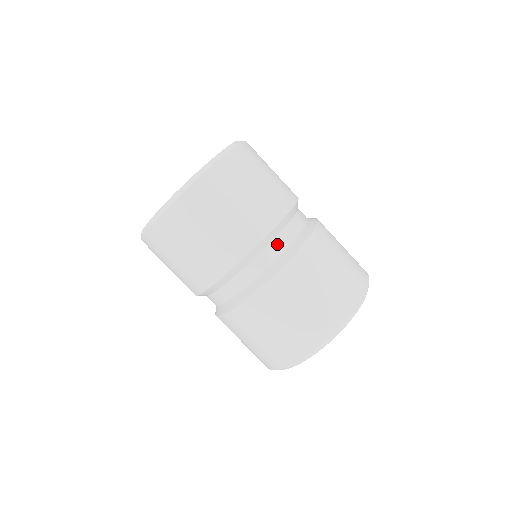
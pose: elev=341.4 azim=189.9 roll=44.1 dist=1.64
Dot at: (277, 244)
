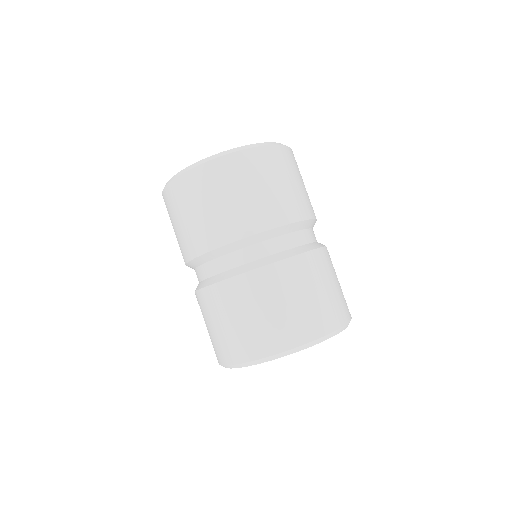
Dot at: (210, 267)
